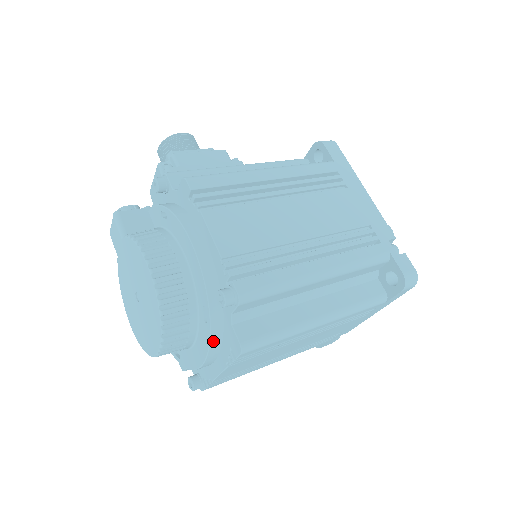
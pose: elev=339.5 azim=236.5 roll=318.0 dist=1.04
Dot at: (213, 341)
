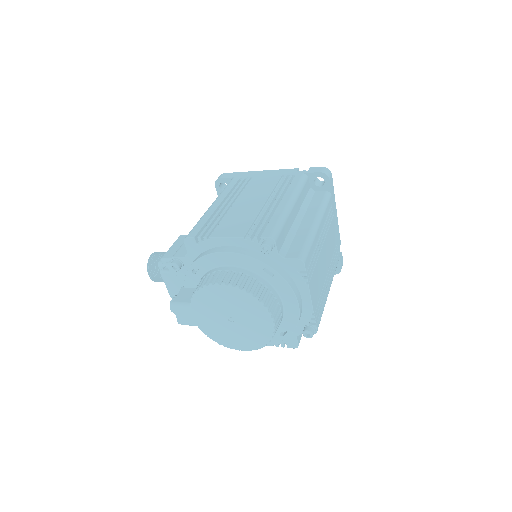
Dot at: (287, 280)
